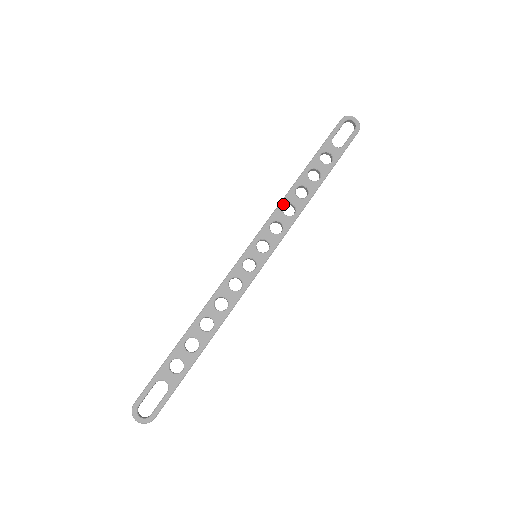
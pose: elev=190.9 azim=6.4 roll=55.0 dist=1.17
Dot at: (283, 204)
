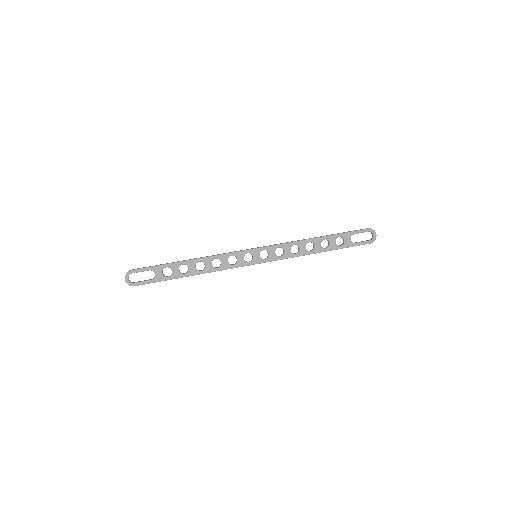
Dot at: (295, 243)
